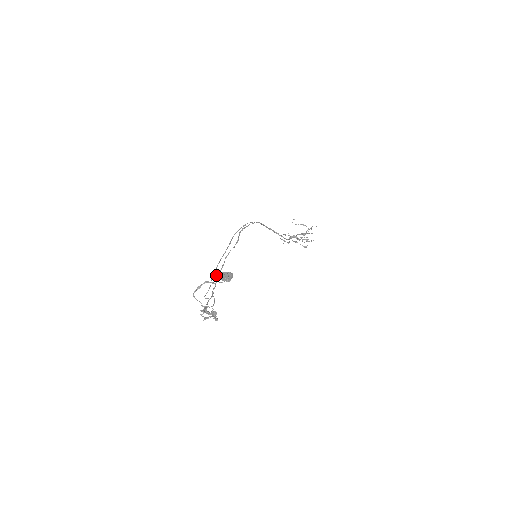
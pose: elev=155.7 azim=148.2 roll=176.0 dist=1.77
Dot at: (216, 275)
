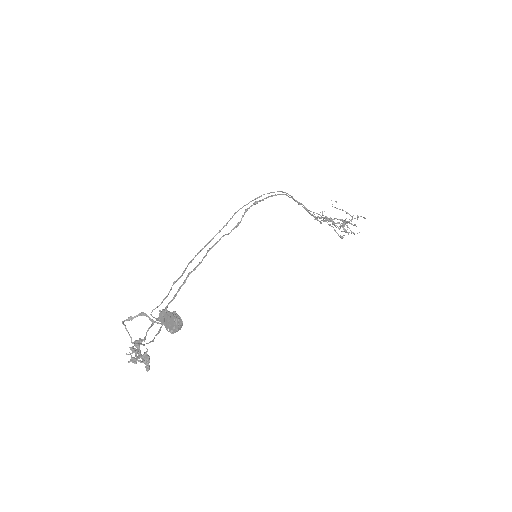
Dot at: (159, 313)
